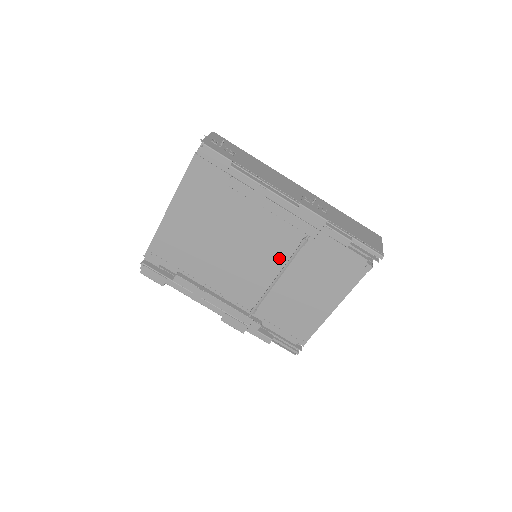
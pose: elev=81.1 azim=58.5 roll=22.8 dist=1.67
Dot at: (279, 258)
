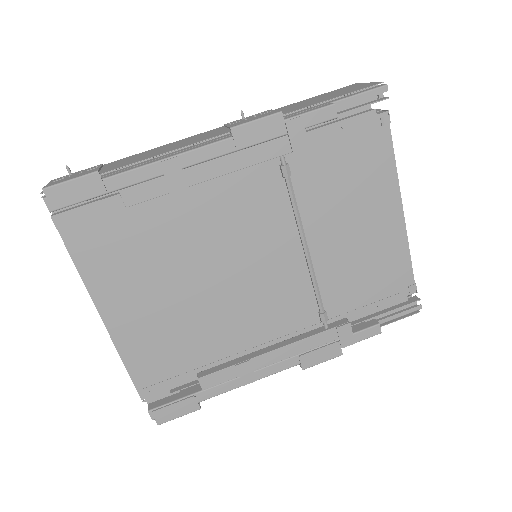
Dot at: (281, 226)
